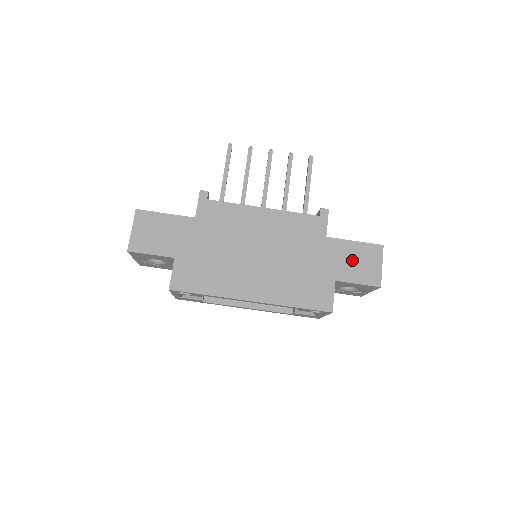
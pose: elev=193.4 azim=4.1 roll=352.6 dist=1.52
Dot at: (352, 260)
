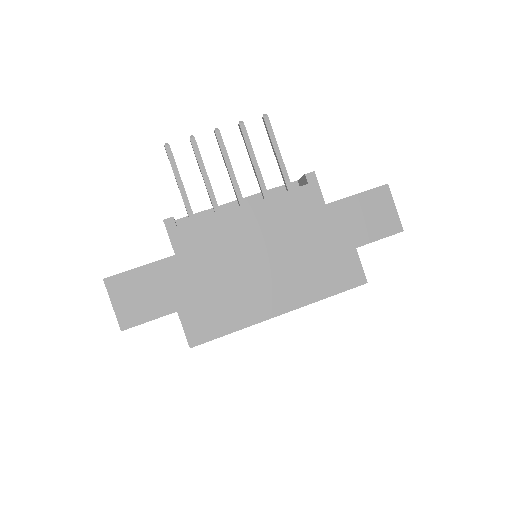
Dot at: (363, 217)
